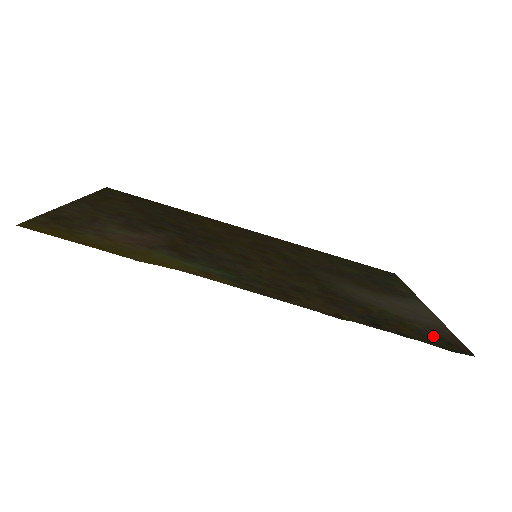
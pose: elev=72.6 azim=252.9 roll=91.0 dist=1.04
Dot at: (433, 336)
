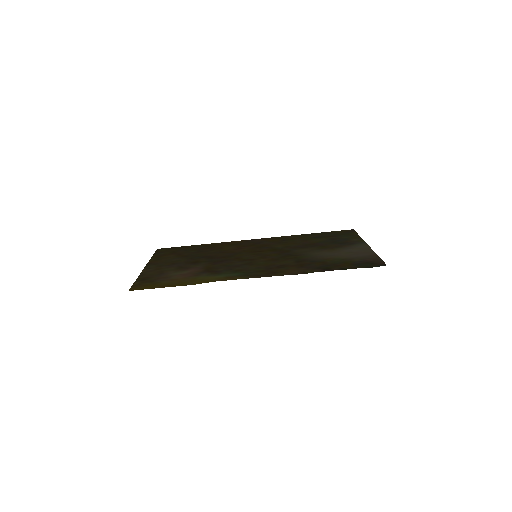
Dot at: (364, 263)
